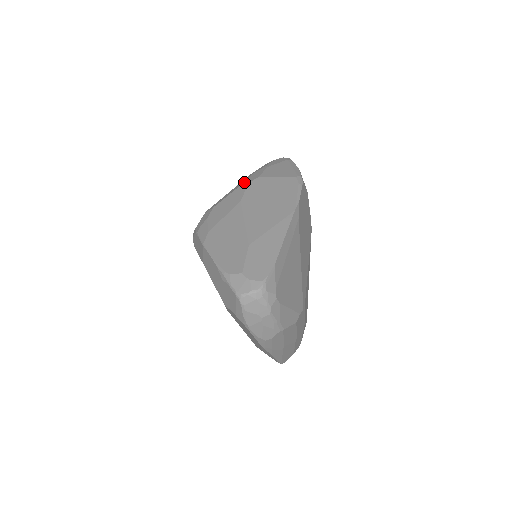
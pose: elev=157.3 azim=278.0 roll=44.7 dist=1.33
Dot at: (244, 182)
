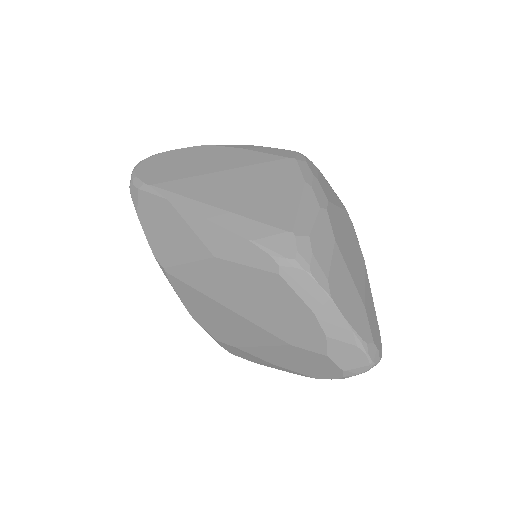
Dot at: (320, 204)
